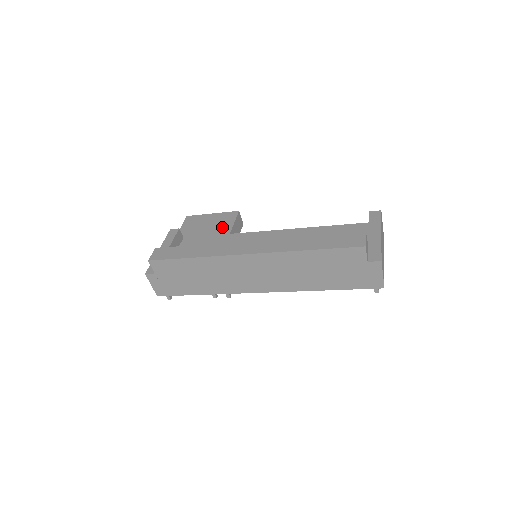
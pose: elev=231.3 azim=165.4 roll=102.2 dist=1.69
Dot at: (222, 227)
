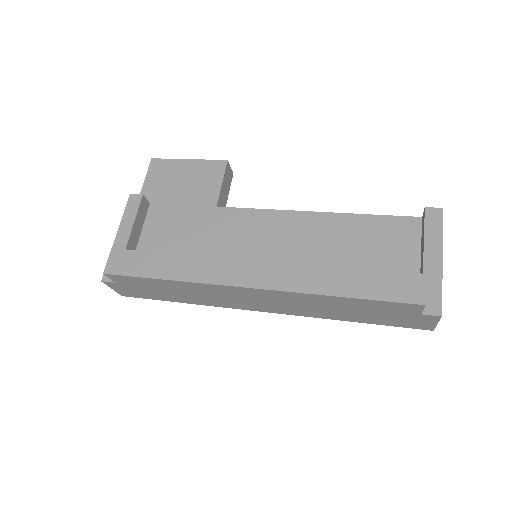
Dot at: (204, 191)
